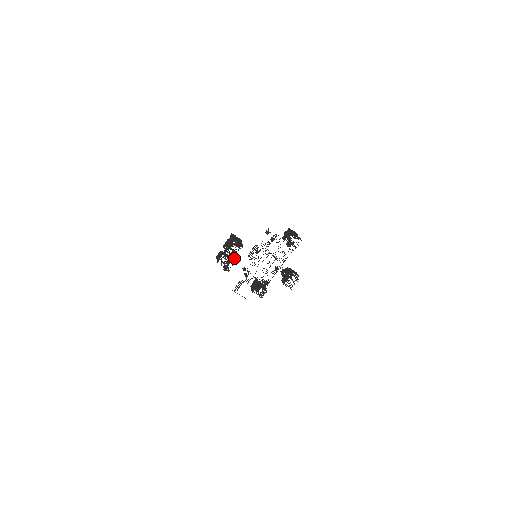
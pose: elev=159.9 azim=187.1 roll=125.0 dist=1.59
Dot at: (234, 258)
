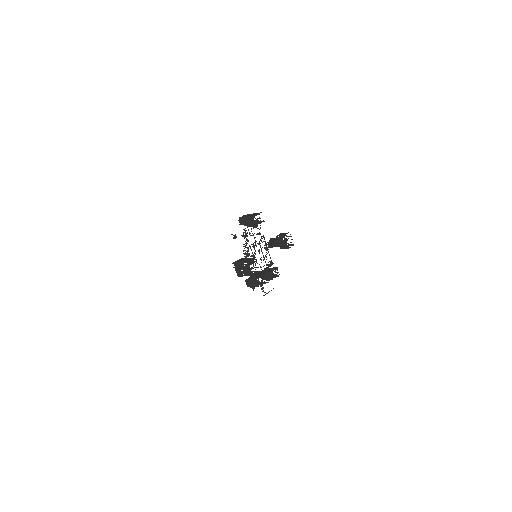
Dot at: (260, 271)
